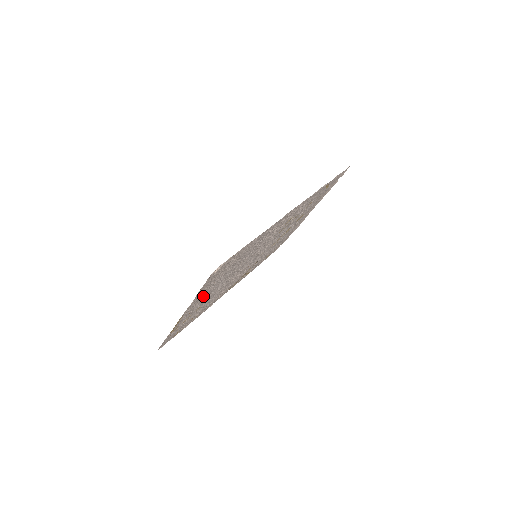
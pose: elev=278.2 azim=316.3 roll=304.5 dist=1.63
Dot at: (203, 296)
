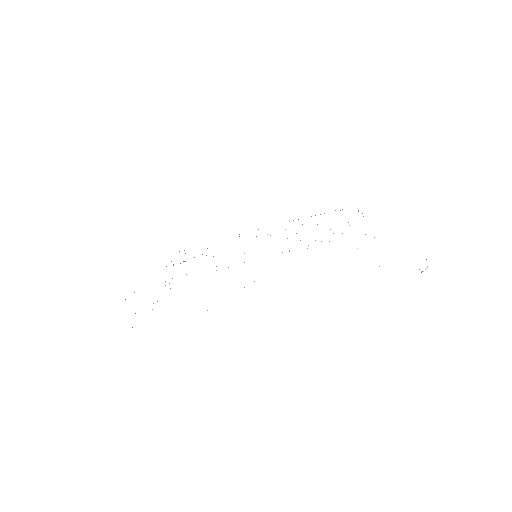
Dot at: occluded
